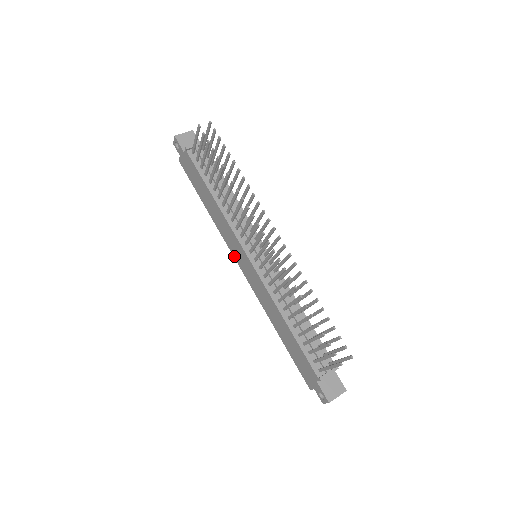
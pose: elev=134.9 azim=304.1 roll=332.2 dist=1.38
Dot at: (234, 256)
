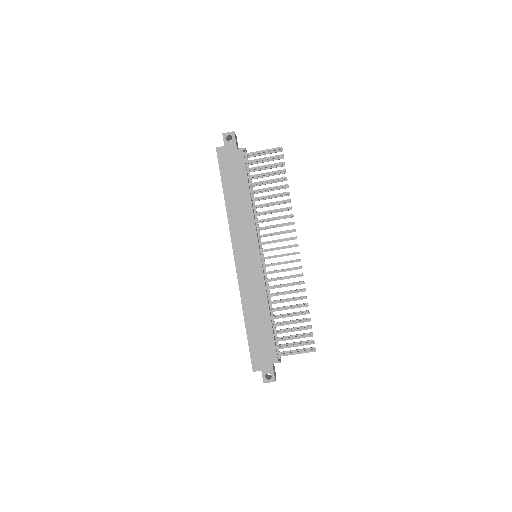
Dot at: (234, 247)
